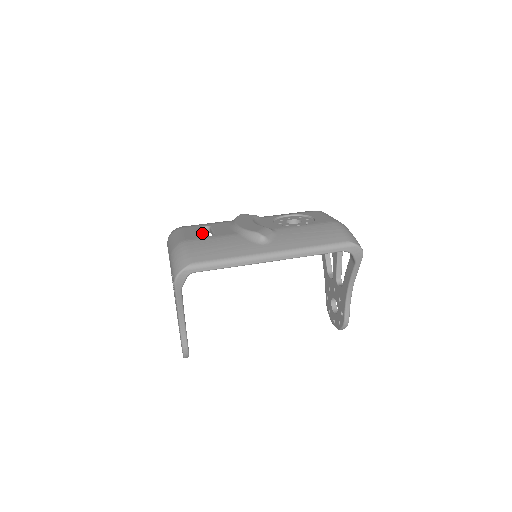
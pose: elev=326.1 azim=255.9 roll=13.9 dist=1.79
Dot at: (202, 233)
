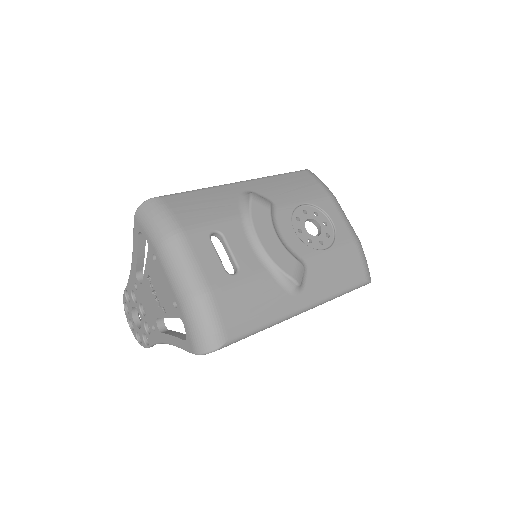
Dot at: (221, 261)
